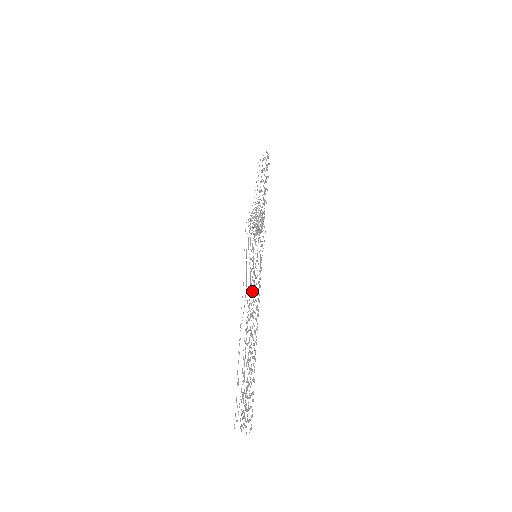
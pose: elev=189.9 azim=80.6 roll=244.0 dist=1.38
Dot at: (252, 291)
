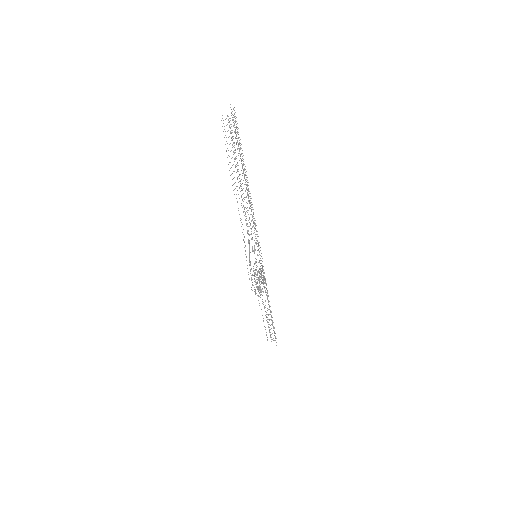
Dot at: occluded
